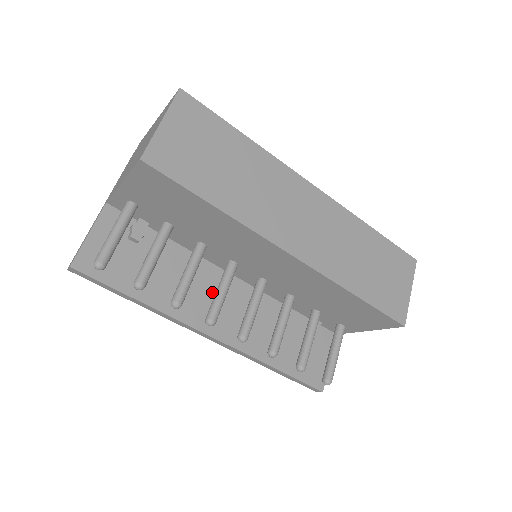
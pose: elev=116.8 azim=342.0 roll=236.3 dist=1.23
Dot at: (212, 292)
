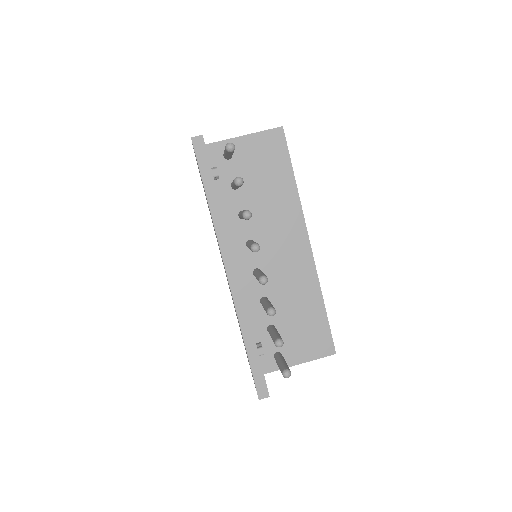
Dot at: occluded
